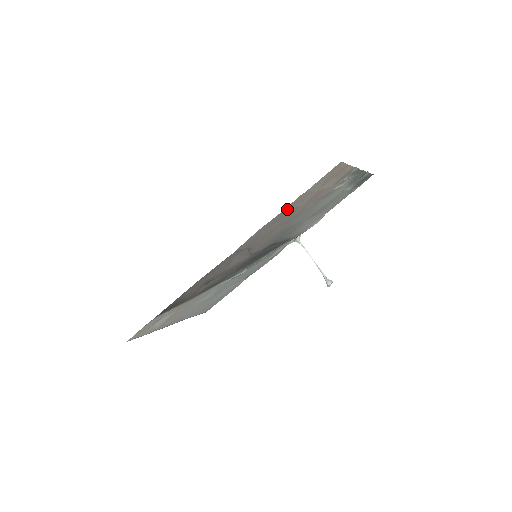
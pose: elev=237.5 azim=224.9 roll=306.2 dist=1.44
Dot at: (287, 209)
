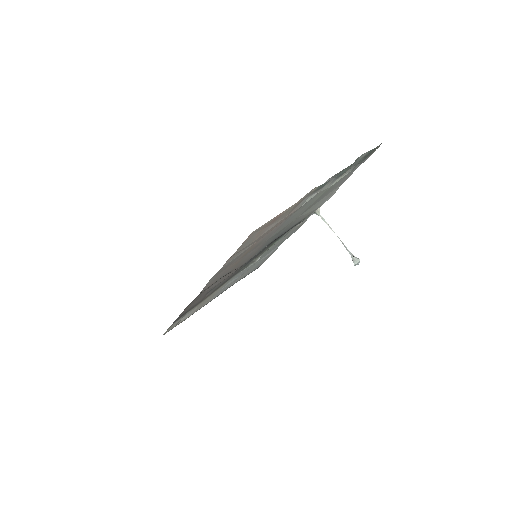
Dot at: (228, 263)
